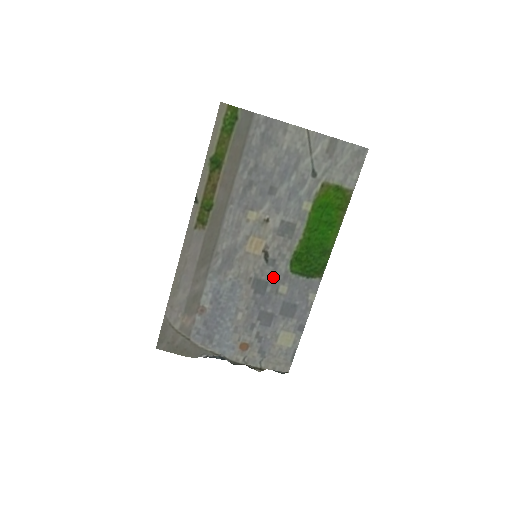
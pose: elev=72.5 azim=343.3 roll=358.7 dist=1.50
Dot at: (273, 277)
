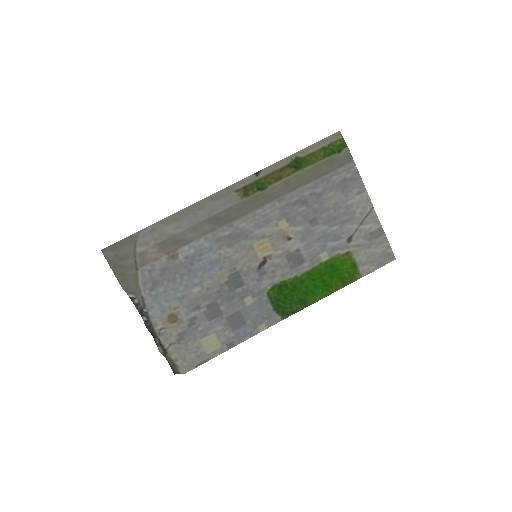
Dot at: (251, 284)
